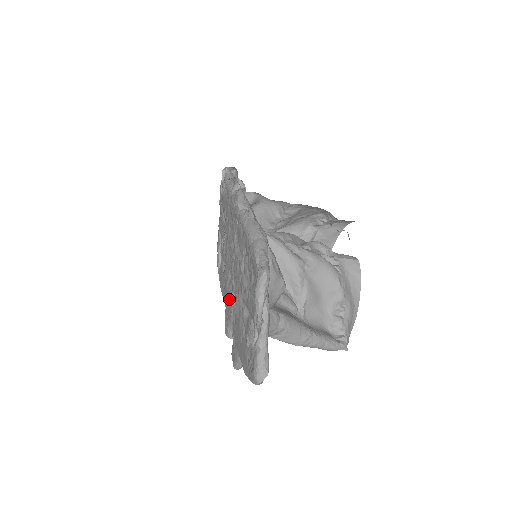
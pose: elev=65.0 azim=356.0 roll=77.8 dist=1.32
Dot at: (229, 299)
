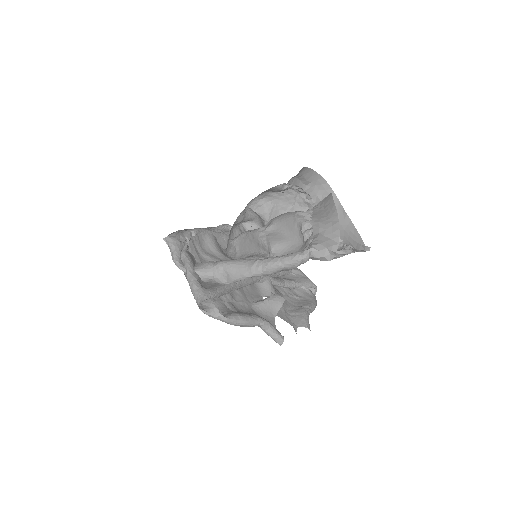
Dot at: occluded
